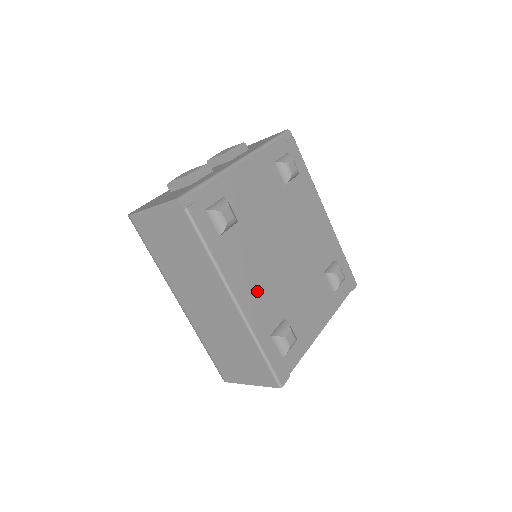
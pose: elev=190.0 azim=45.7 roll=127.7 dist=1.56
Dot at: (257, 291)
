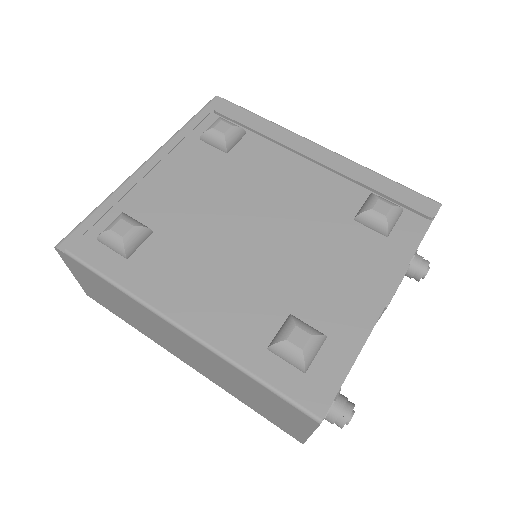
Dot at: (219, 297)
